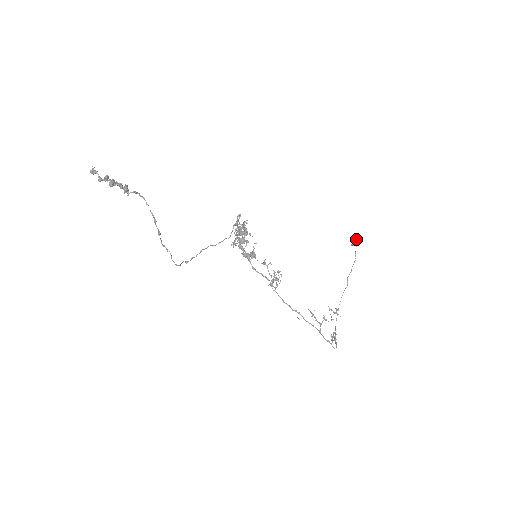
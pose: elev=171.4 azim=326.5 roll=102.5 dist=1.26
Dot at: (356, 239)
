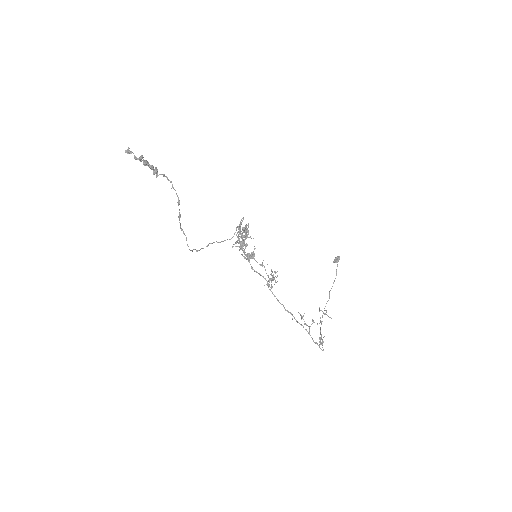
Dot at: (338, 256)
